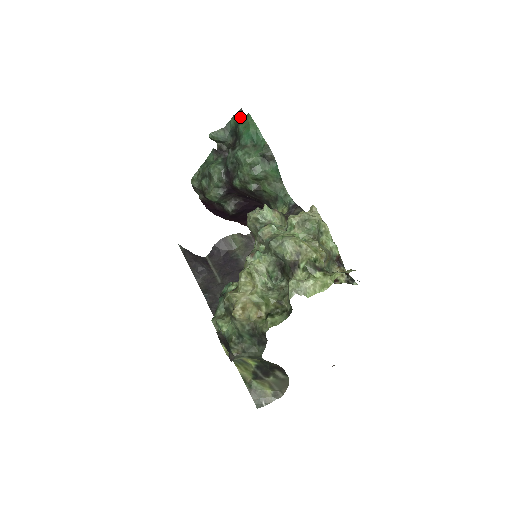
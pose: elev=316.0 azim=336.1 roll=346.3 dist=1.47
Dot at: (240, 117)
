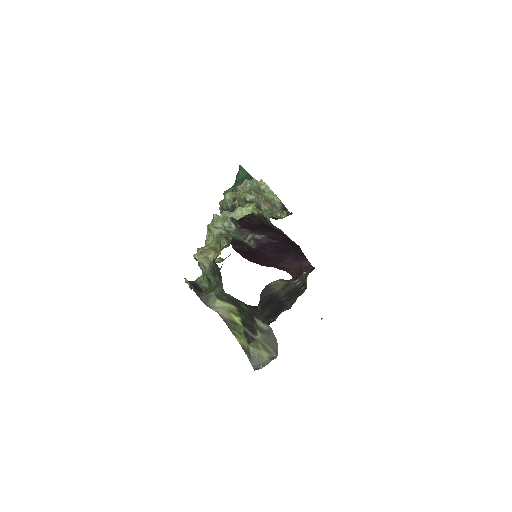
Dot at: occluded
